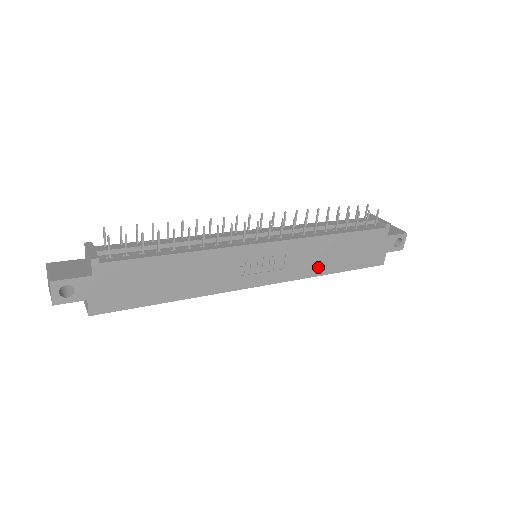
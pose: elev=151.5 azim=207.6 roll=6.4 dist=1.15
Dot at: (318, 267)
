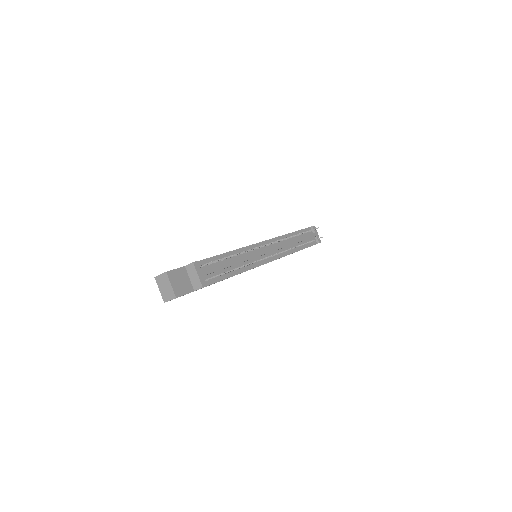
Dot at: occluded
